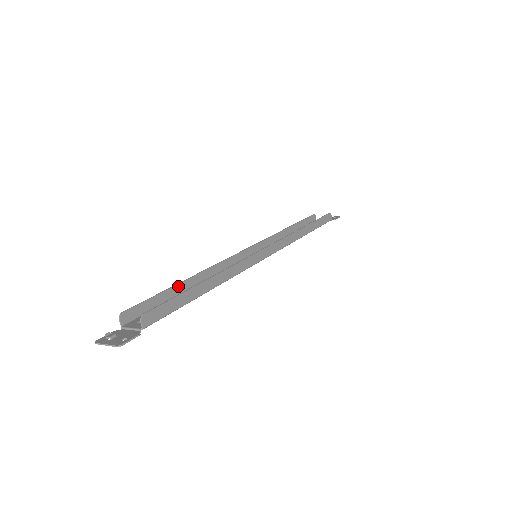
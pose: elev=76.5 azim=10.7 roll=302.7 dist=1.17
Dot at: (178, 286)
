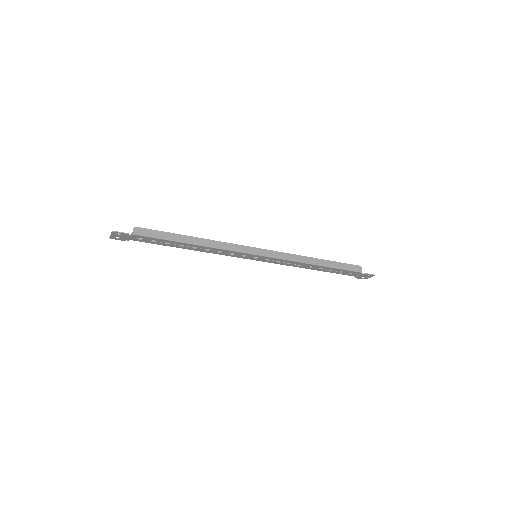
Dot at: occluded
